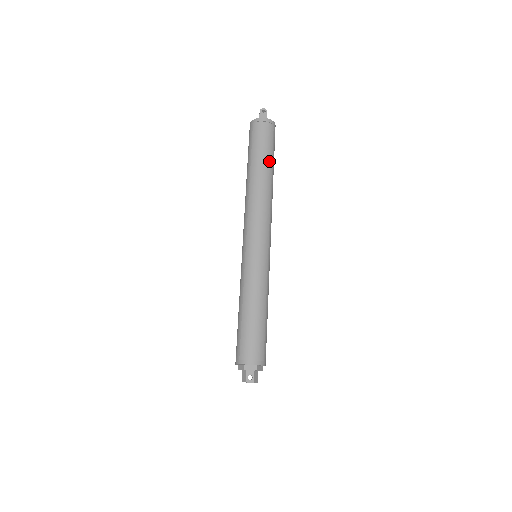
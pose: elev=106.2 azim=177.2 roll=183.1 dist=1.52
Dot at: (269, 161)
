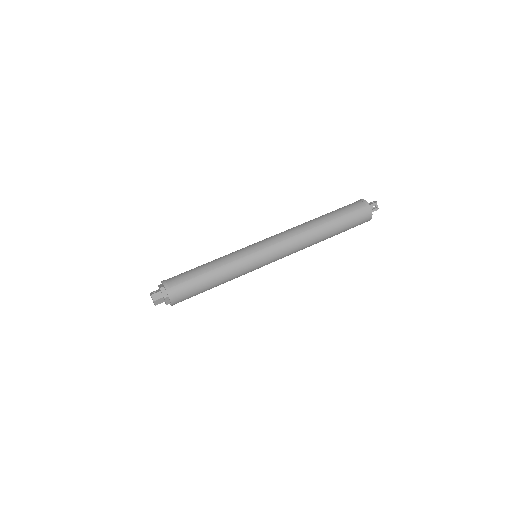
Dot at: (333, 216)
